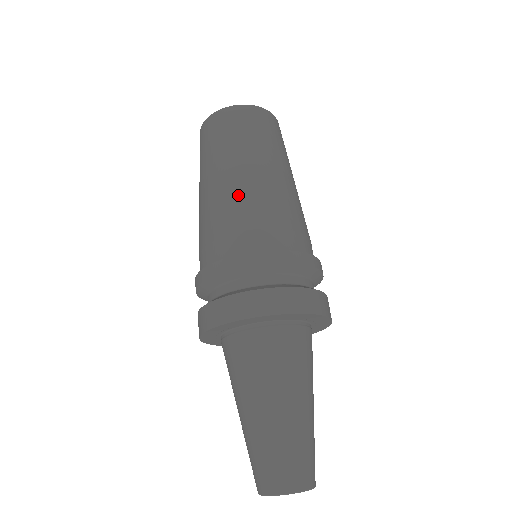
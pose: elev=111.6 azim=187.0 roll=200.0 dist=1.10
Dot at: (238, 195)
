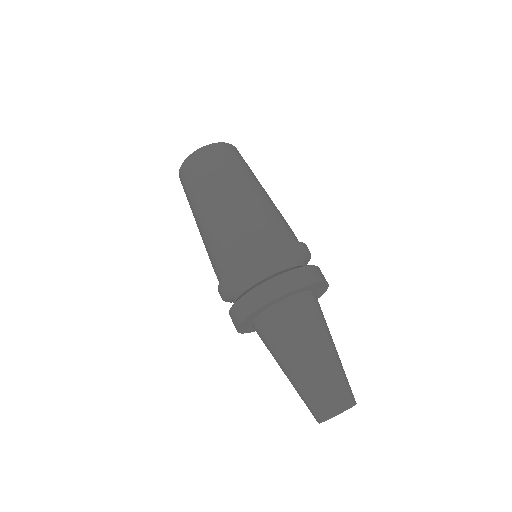
Dot at: (228, 216)
